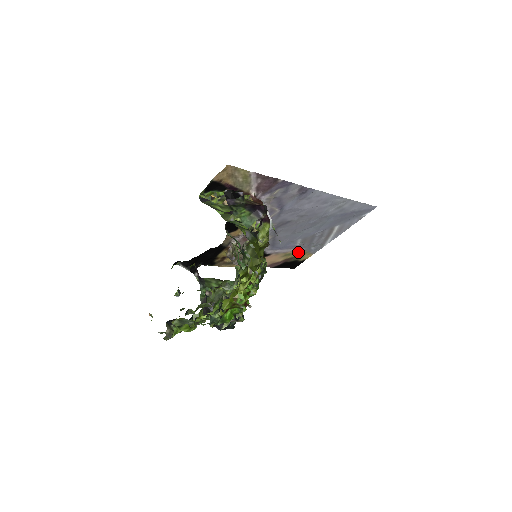
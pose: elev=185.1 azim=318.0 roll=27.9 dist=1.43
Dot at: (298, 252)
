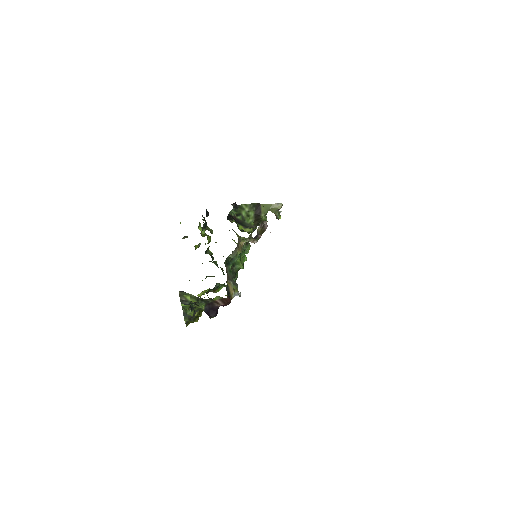
Dot at: occluded
